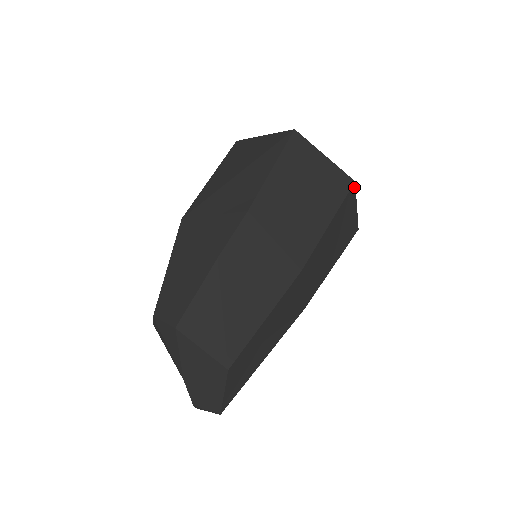
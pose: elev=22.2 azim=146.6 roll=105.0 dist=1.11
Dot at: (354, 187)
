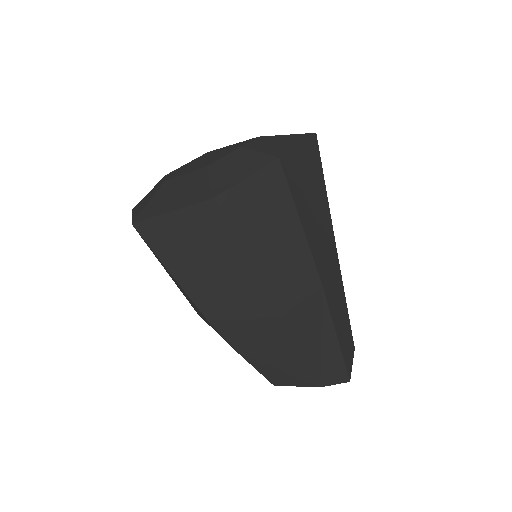
Dot at: (220, 198)
